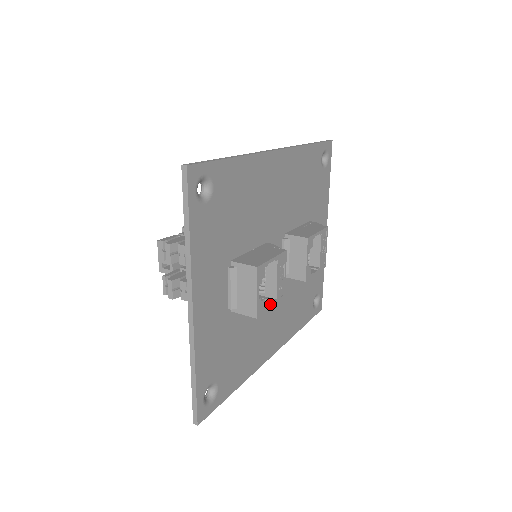
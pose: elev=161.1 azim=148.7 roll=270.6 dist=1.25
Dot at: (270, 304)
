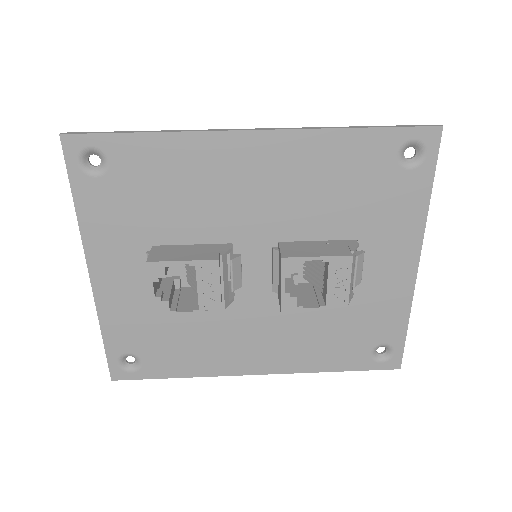
Dot at: (187, 311)
